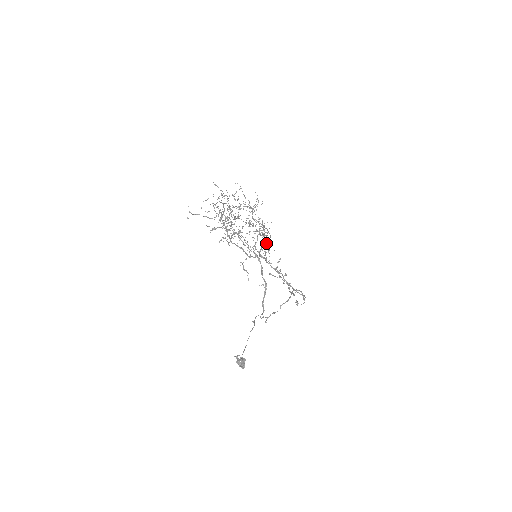
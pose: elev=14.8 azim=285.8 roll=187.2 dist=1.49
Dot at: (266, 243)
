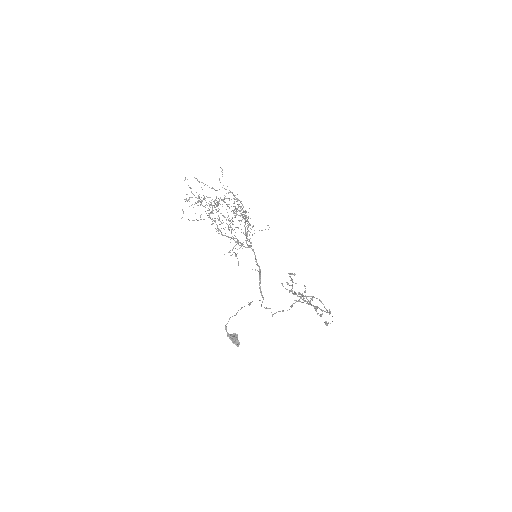
Dot at: occluded
